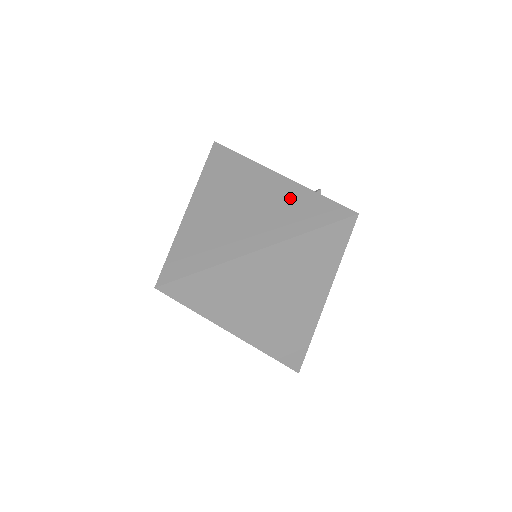
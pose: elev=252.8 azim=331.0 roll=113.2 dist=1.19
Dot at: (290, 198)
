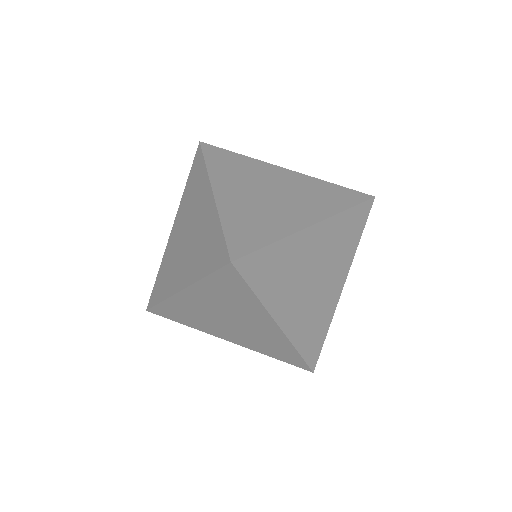
Dot at: (311, 186)
